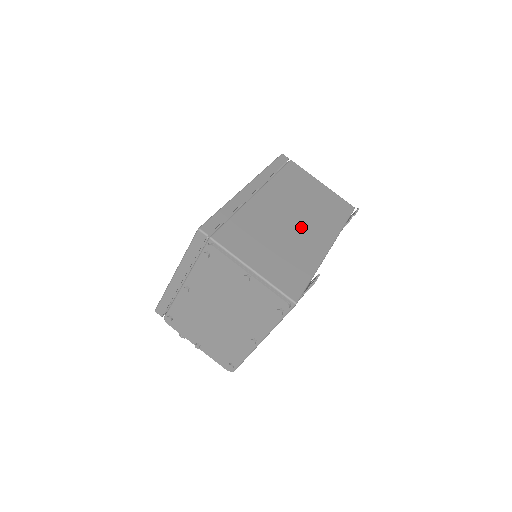
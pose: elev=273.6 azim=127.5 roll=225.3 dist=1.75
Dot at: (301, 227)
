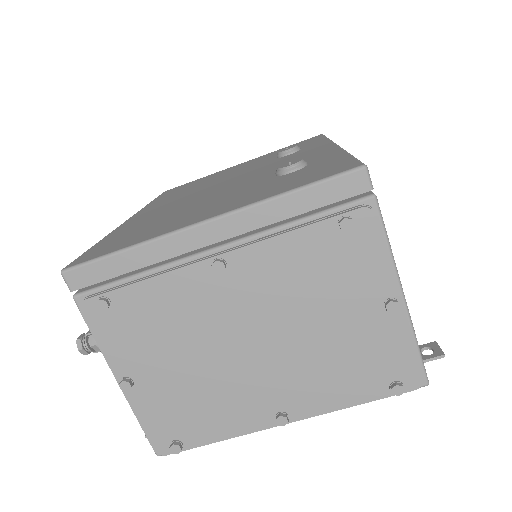
Dot at: occluded
